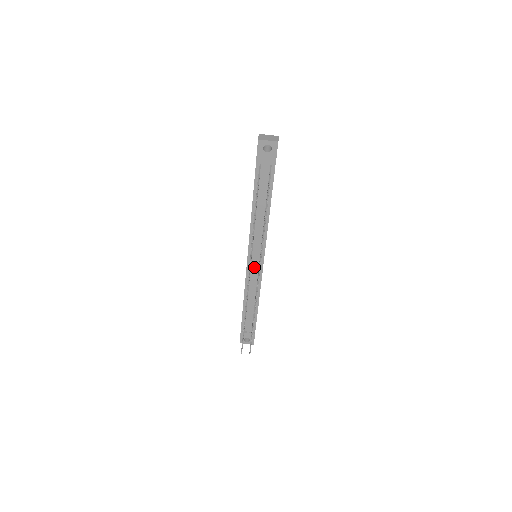
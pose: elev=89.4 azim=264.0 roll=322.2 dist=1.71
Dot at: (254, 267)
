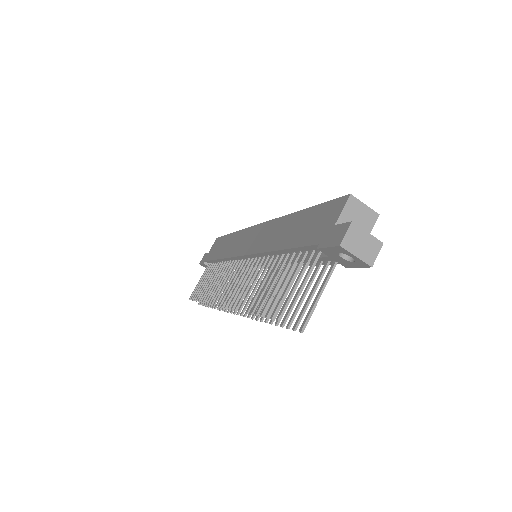
Dot at: (246, 265)
